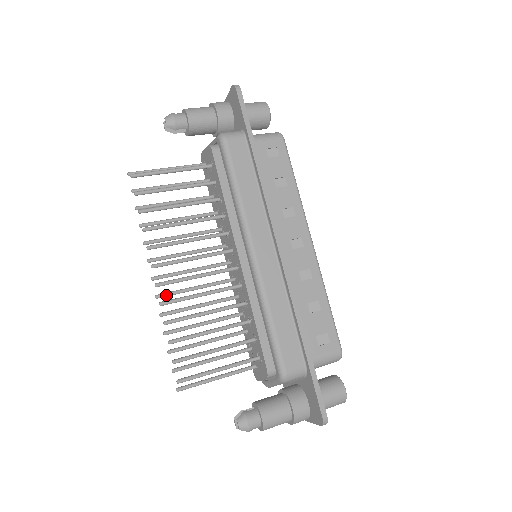
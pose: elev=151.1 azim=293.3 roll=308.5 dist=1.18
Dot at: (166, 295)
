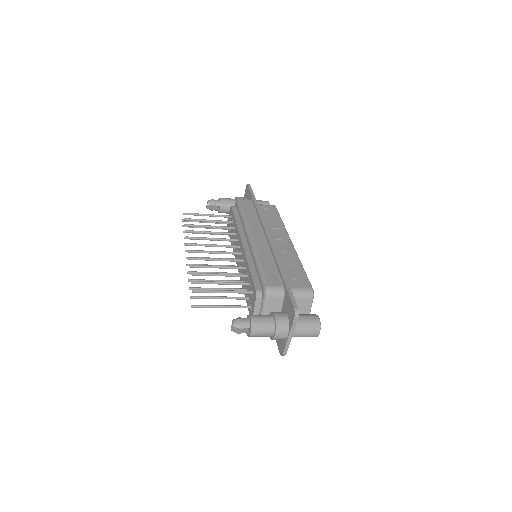
Dot at: occluded
